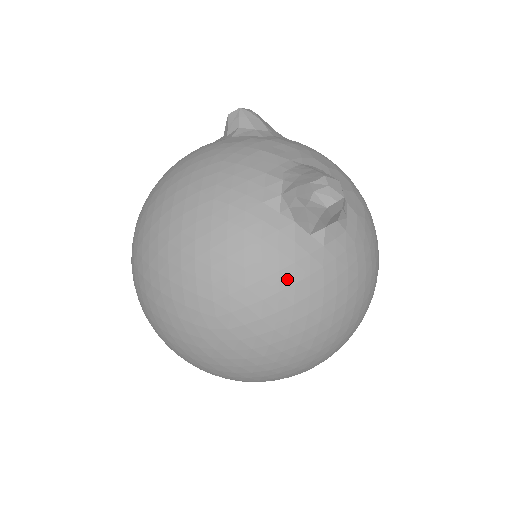
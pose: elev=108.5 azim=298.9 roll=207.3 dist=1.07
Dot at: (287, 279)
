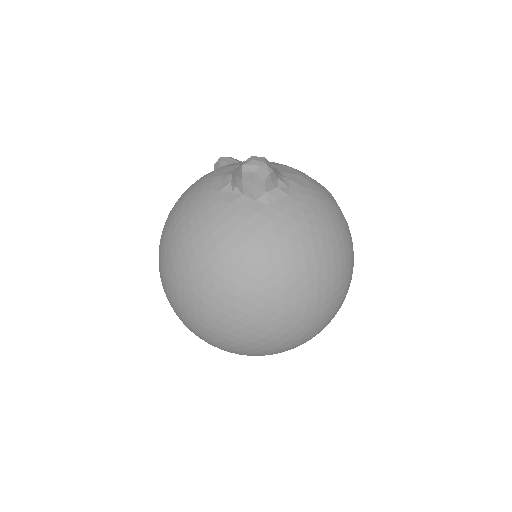
Dot at: (244, 233)
